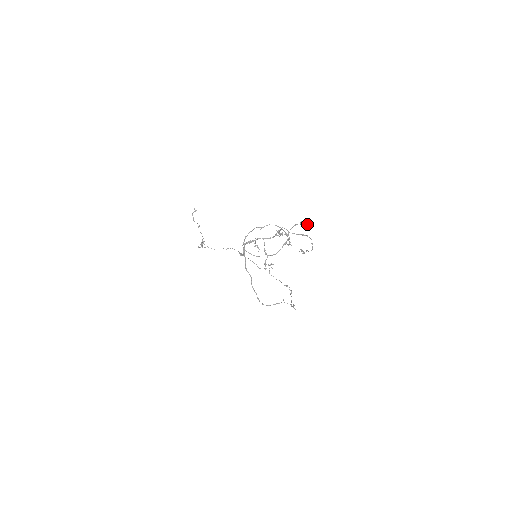
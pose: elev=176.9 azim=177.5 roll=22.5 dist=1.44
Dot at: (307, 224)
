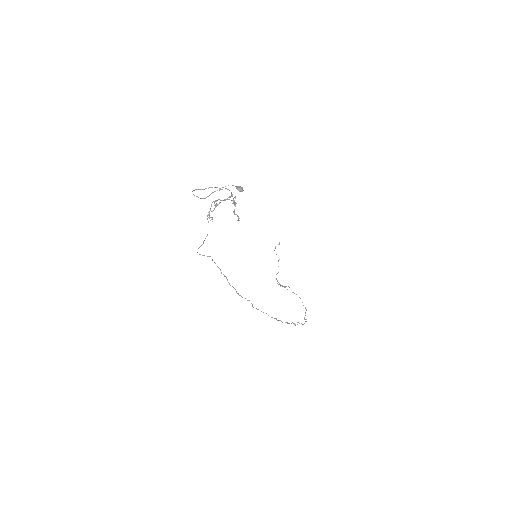
Dot at: (239, 187)
